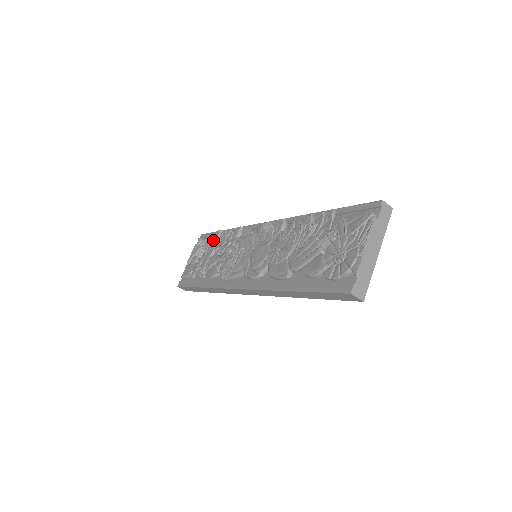
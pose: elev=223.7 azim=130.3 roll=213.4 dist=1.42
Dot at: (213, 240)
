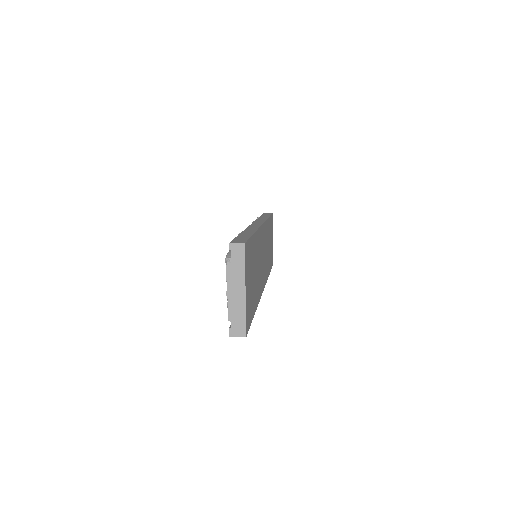
Dot at: occluded
